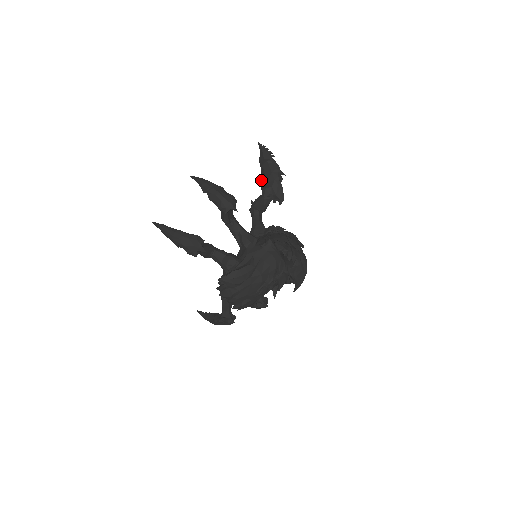
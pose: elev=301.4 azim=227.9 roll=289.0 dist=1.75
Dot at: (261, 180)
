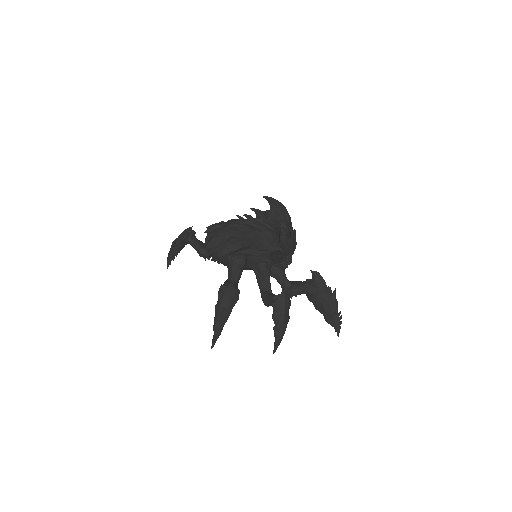
Dot at: occluded
